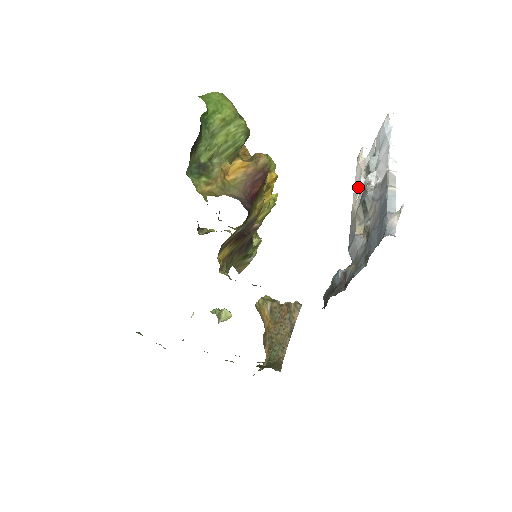
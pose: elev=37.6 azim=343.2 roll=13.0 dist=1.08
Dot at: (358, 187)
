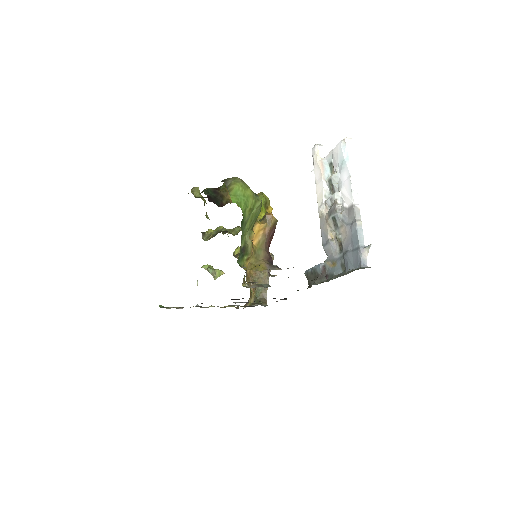
Dot at: (321, 189)
